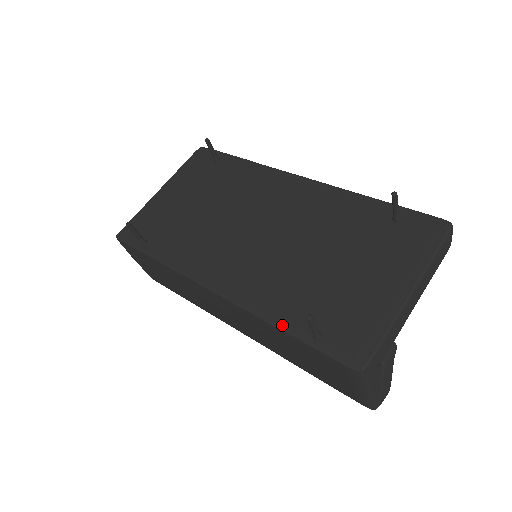
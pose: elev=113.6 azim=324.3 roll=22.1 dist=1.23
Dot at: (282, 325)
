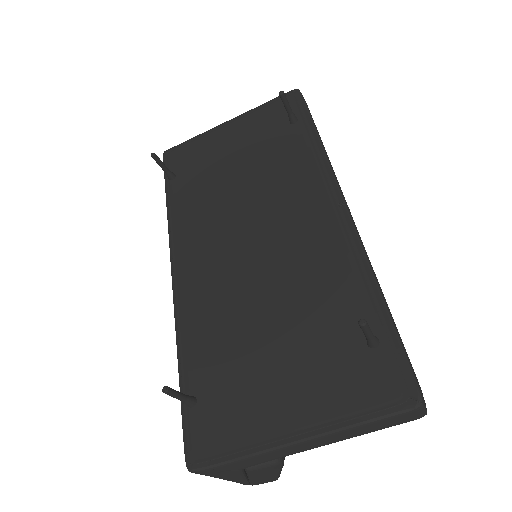
Dot at: (181, 361)
